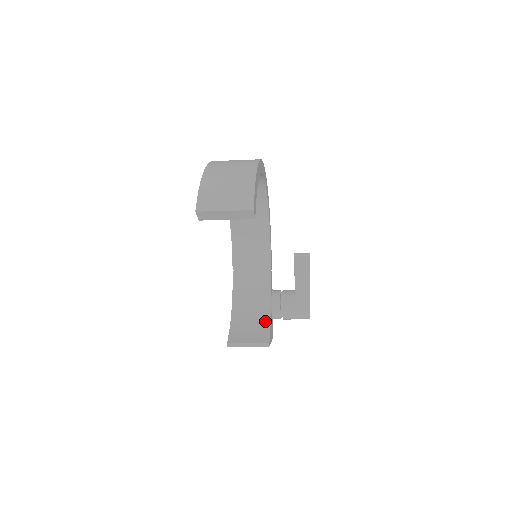
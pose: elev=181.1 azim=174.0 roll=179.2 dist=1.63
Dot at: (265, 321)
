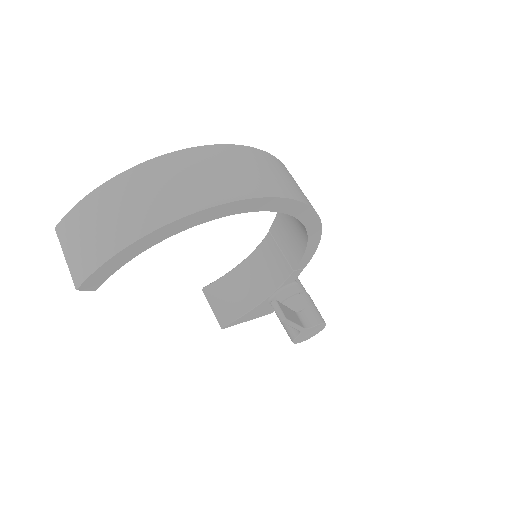
Dot at: (248, 304)
